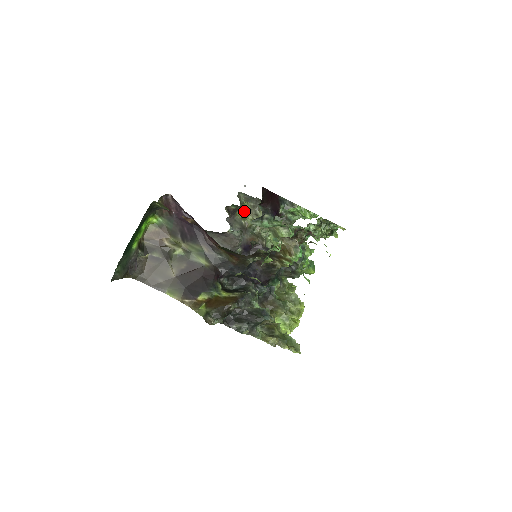
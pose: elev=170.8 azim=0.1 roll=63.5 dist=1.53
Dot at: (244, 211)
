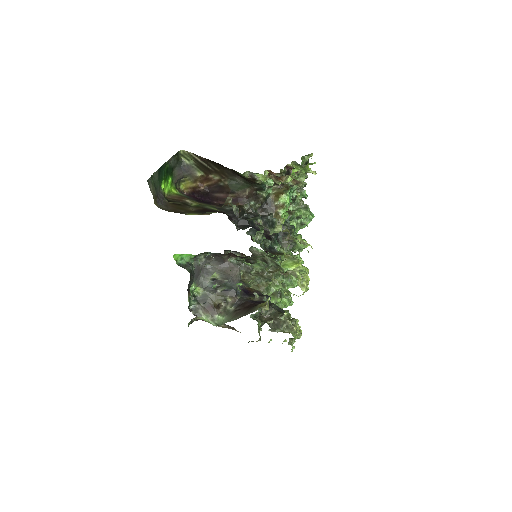
Dot at: occluded
